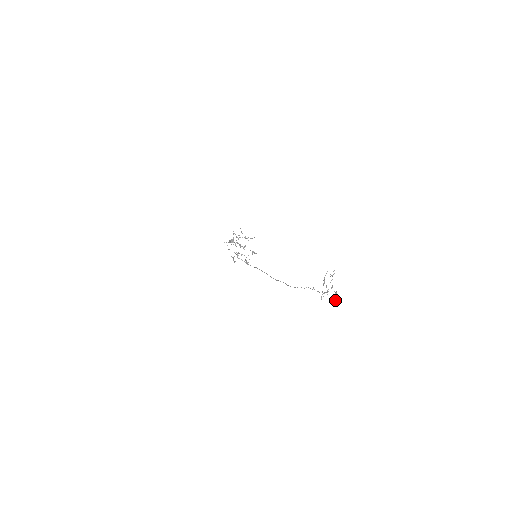
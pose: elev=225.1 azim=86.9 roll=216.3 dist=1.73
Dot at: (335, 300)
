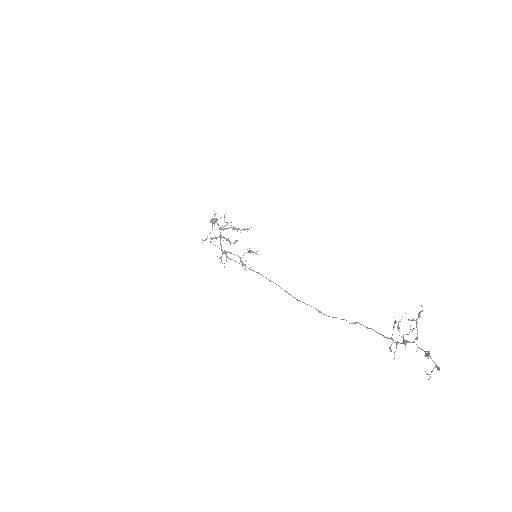
Dot at: occluded
